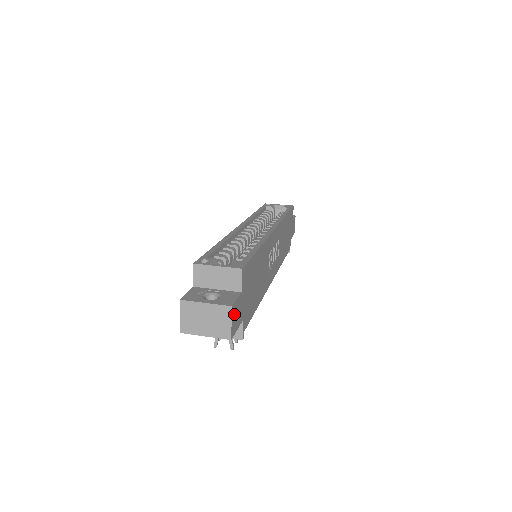
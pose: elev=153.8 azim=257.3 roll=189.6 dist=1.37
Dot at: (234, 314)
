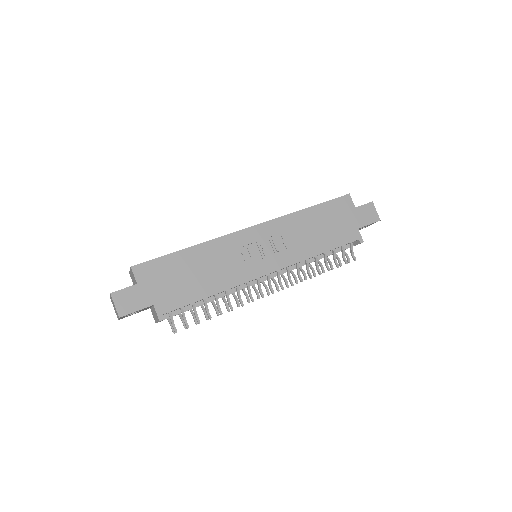
Dot at: (121, 299)
